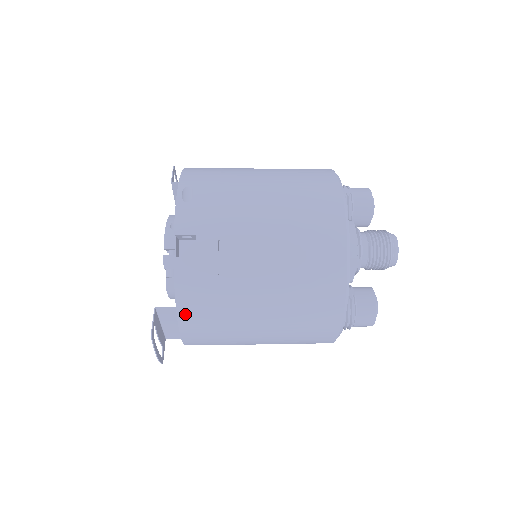
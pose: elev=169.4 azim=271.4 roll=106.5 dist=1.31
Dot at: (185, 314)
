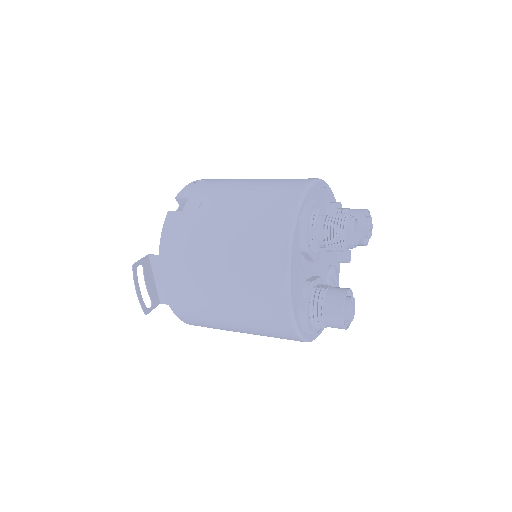
Dot at: (164, 258)
